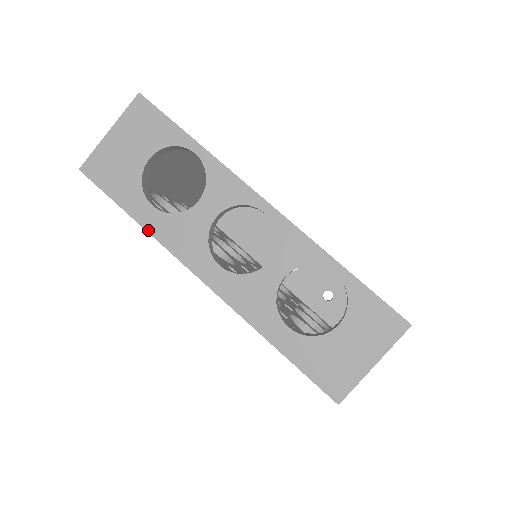
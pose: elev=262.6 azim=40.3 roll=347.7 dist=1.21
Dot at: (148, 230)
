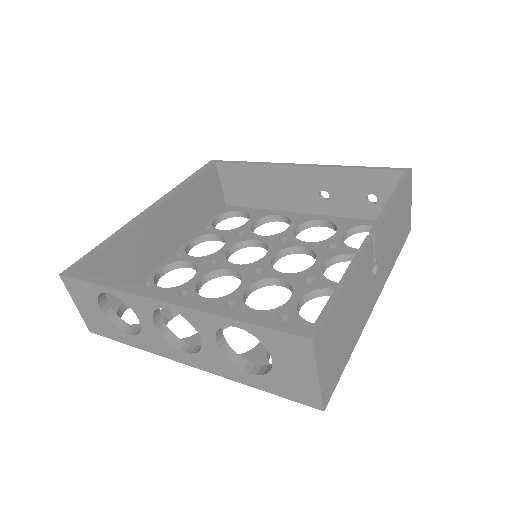
Dot at: (141, 349)
